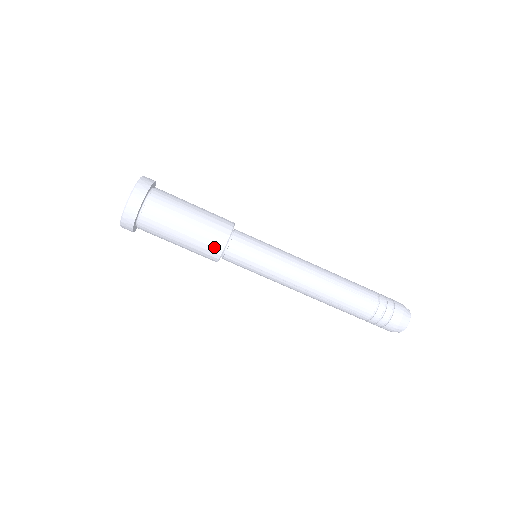
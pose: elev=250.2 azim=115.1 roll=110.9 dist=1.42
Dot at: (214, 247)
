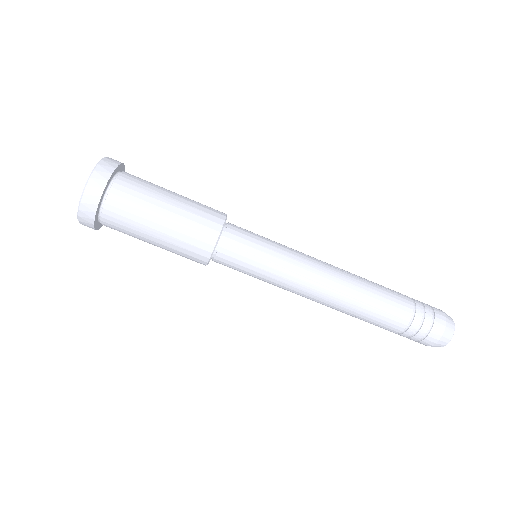
Dot at: (209, 227)
